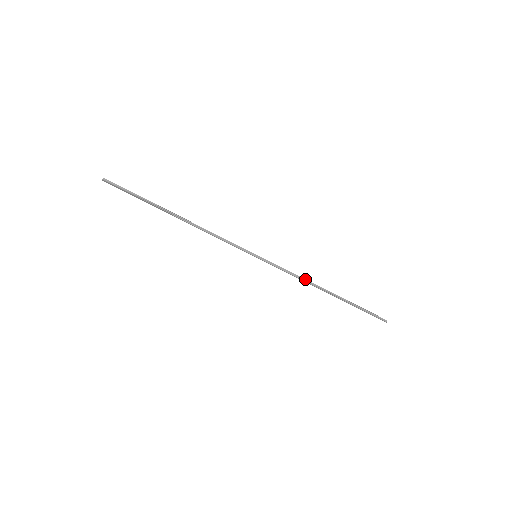
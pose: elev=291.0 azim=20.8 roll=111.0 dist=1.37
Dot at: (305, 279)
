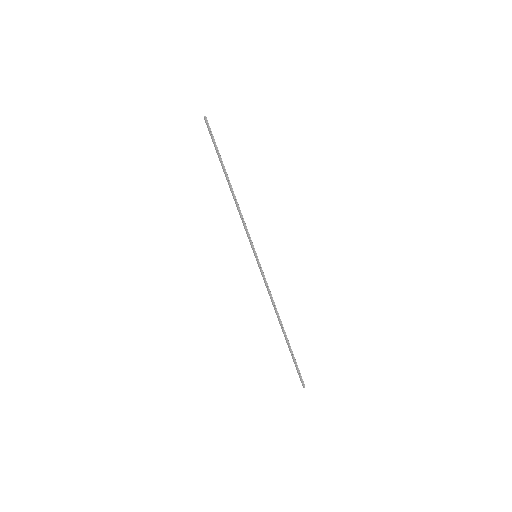
Dot at: occluded
